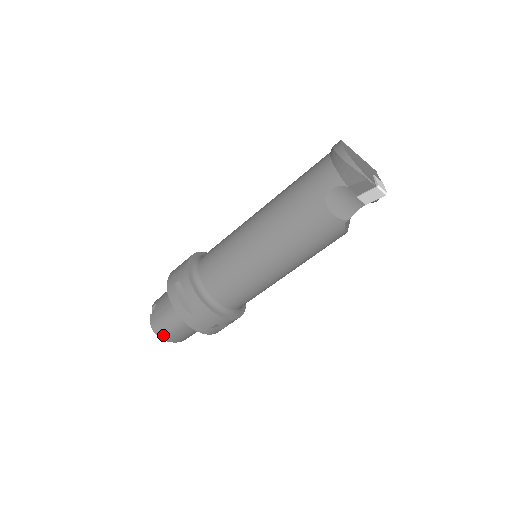
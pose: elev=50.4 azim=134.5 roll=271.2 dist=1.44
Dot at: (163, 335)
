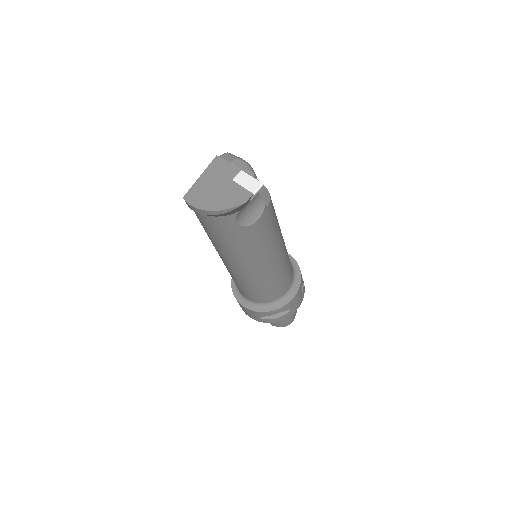
Dot at: (292, 320)
